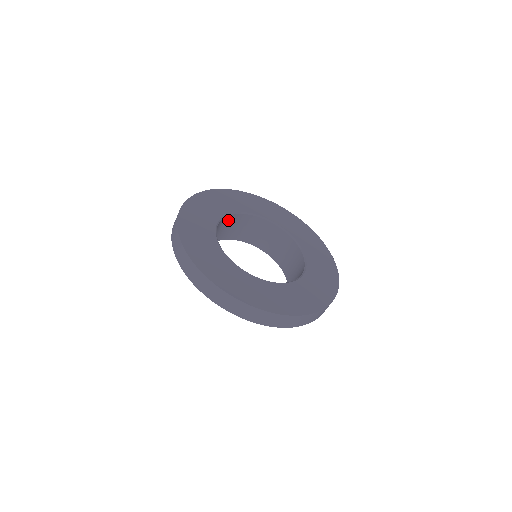
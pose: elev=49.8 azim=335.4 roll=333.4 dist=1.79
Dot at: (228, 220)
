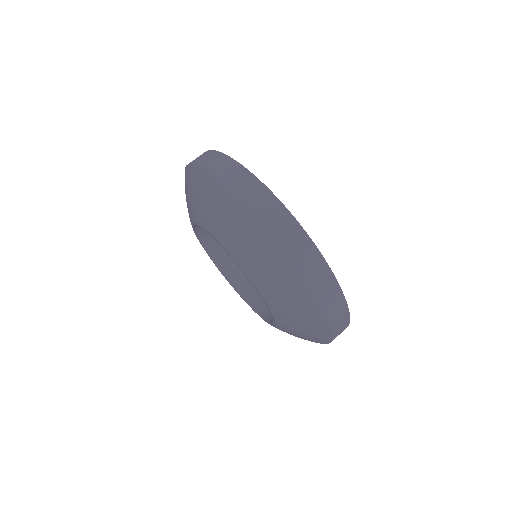
Dot at: occluded
